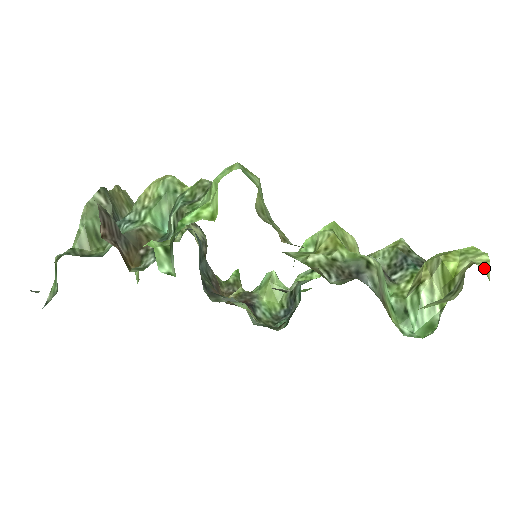
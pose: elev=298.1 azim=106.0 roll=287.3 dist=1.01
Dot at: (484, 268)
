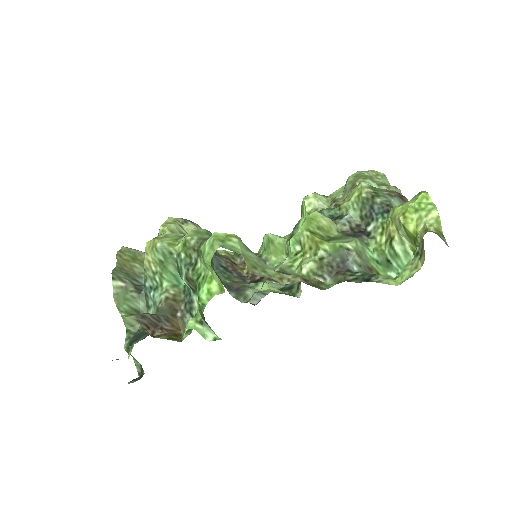
Dot at: (436, 227)
